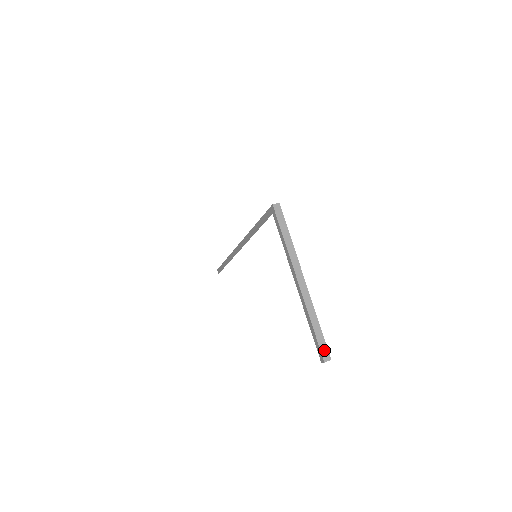
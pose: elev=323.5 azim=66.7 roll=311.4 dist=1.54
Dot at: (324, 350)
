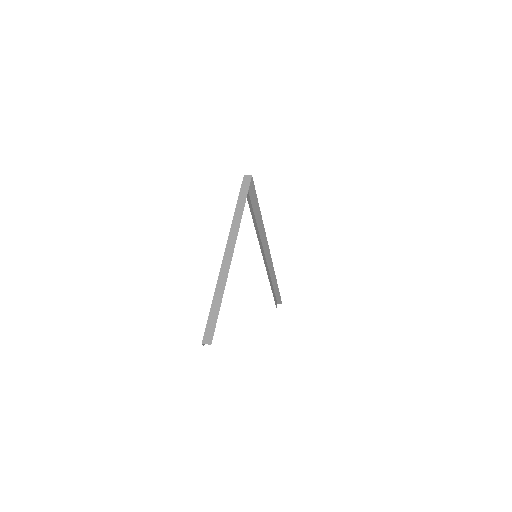
Dot at: (210, 330)
